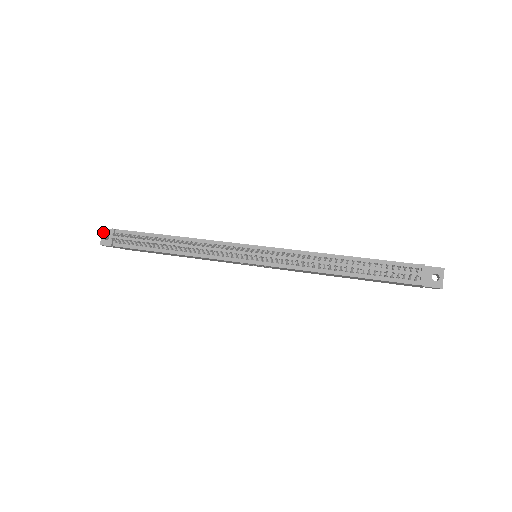
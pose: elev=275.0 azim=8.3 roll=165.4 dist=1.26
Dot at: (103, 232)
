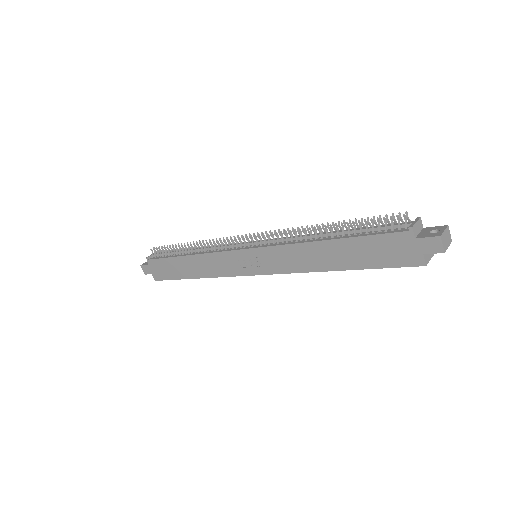
Dot at: occluded
